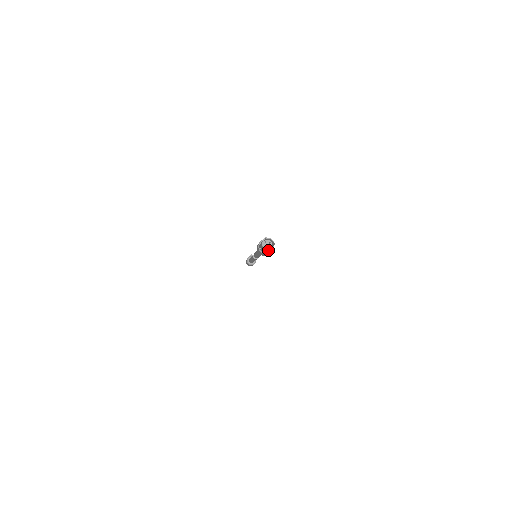
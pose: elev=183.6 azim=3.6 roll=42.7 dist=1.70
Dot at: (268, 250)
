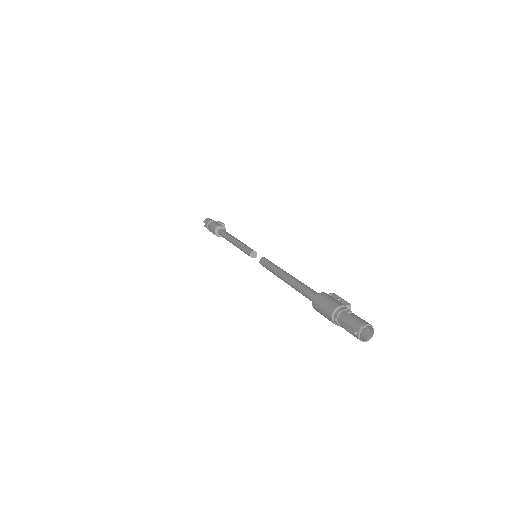
Dot at: (360, 340)
